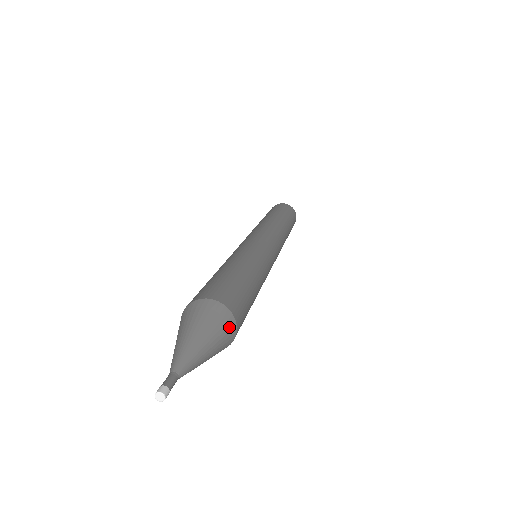
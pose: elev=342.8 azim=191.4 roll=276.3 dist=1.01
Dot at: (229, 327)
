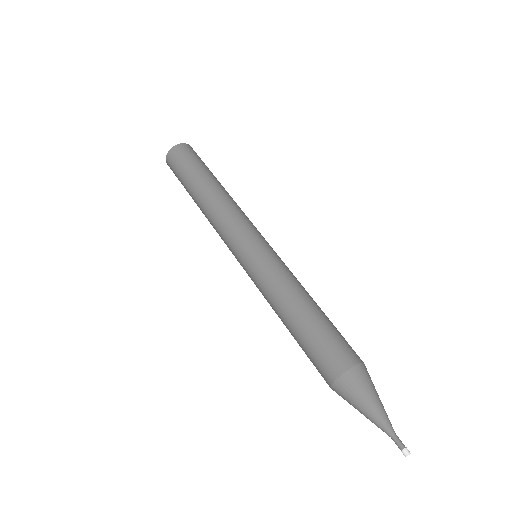
Dot at: (368, 373)
